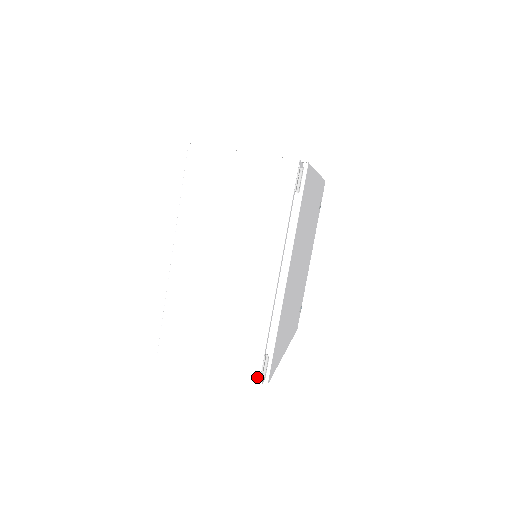
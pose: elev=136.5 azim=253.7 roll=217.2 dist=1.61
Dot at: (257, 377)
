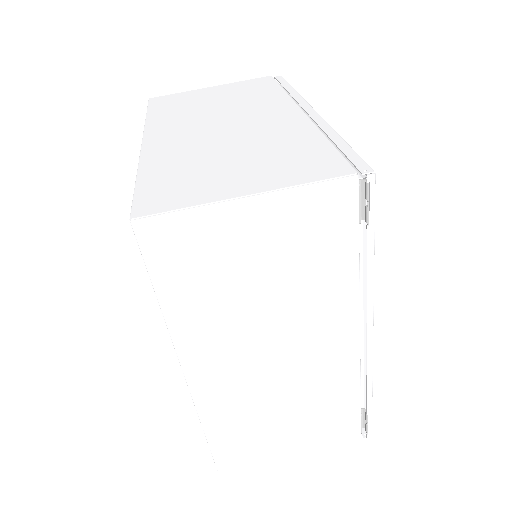
Dot at: (357, 436)
